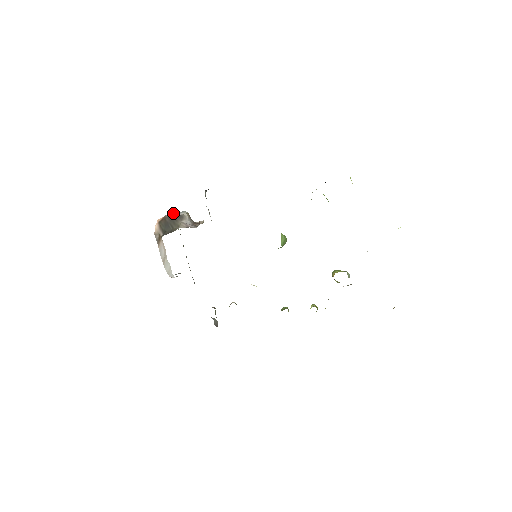
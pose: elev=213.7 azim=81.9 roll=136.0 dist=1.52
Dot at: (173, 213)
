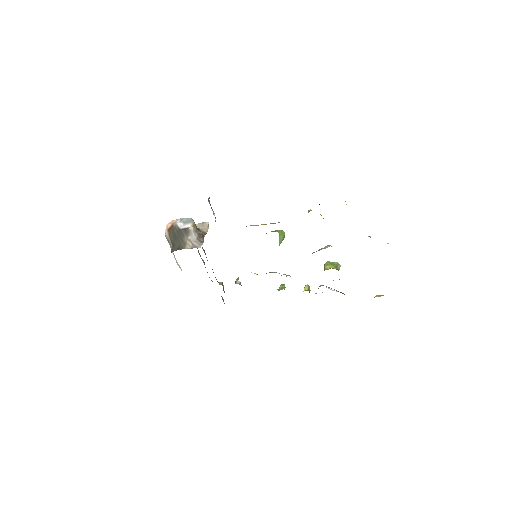
Dot at: (180, 220)
